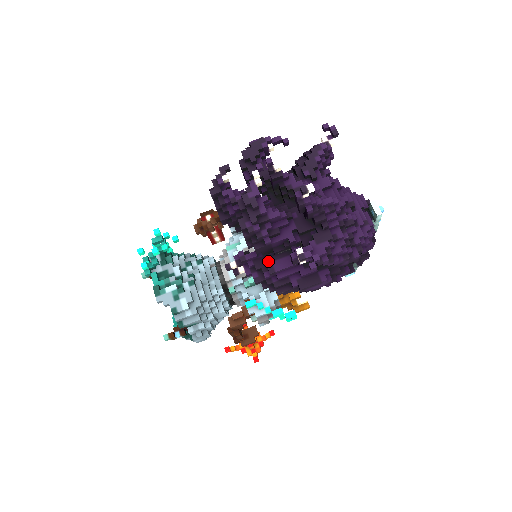
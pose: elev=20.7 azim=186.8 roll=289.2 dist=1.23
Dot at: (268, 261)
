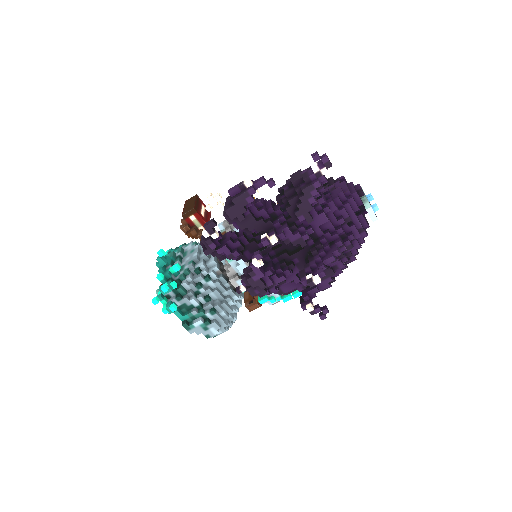
Dot at: occluded
